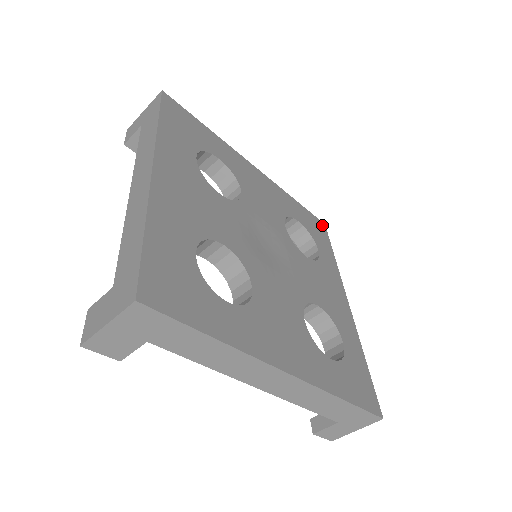
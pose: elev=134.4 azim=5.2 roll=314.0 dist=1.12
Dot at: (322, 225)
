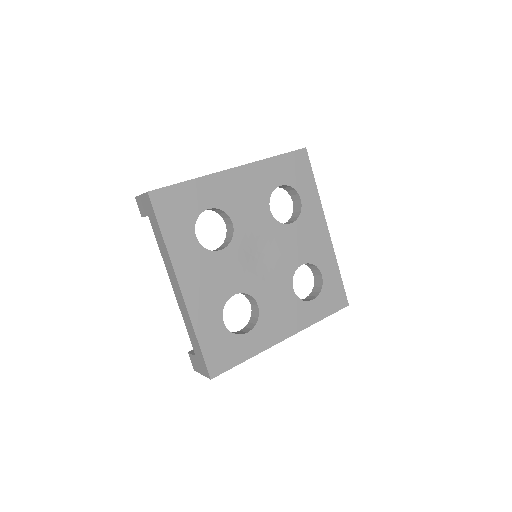
Dot at: (303, 154)
